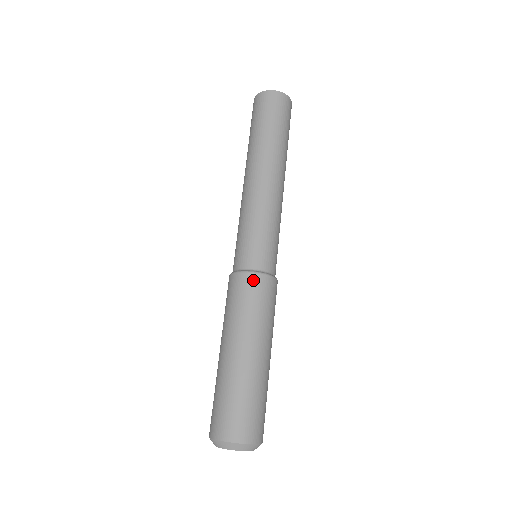
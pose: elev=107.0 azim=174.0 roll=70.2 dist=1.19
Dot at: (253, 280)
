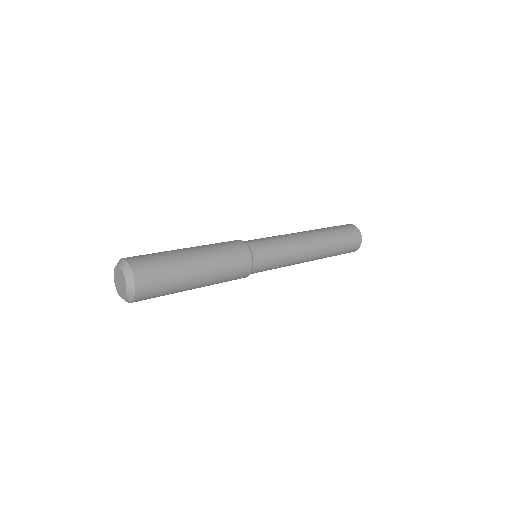
Dot at: (237, 241)
